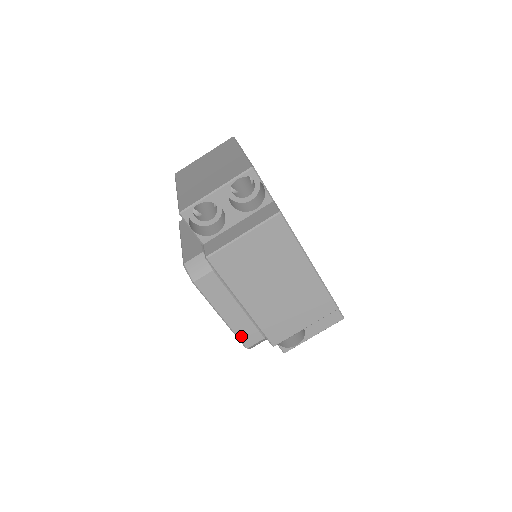
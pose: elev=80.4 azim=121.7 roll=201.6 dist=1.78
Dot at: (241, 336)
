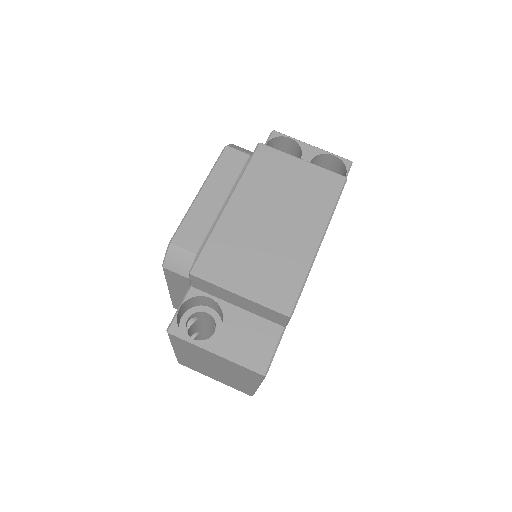
Dot at: (185, 226)
